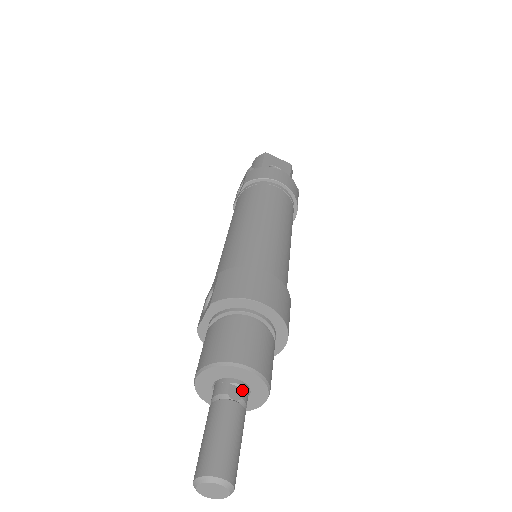
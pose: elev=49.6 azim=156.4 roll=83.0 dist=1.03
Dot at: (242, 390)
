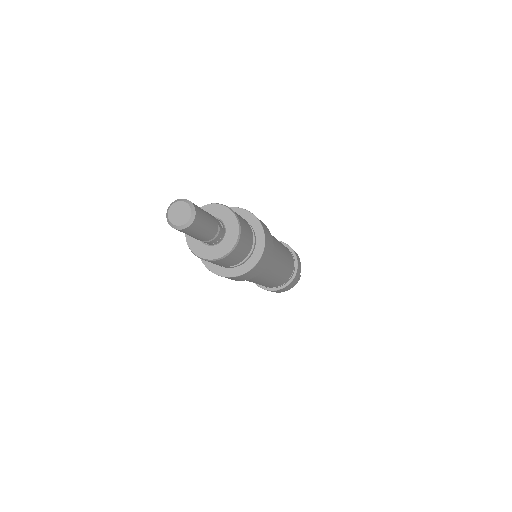
Dot at: (222, 228)
